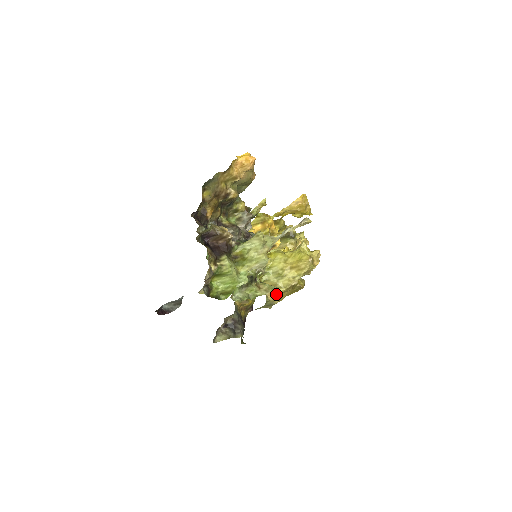
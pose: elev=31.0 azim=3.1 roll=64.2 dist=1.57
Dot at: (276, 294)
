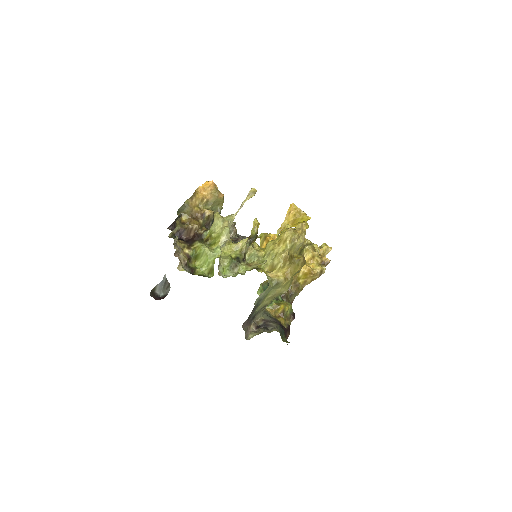
Dot at: (278, 273)
